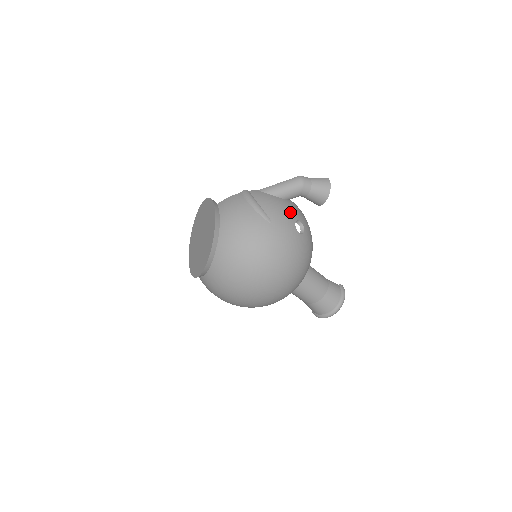
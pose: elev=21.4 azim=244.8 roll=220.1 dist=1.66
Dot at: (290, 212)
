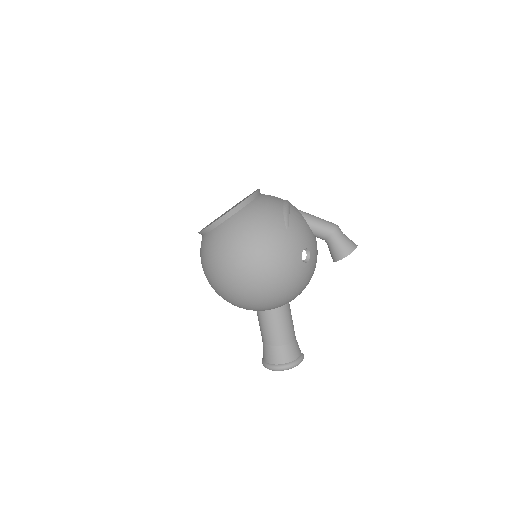
Dot at: (308, 239)
